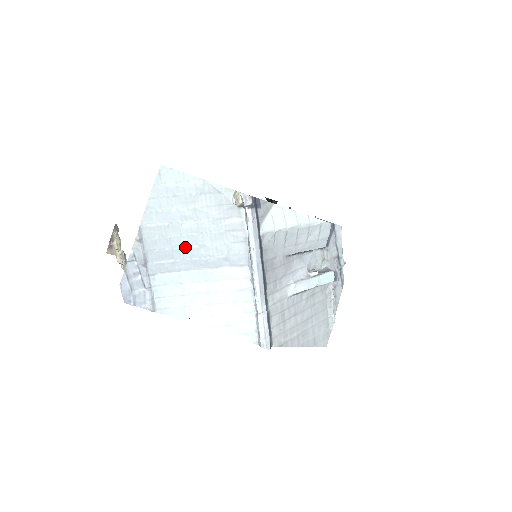
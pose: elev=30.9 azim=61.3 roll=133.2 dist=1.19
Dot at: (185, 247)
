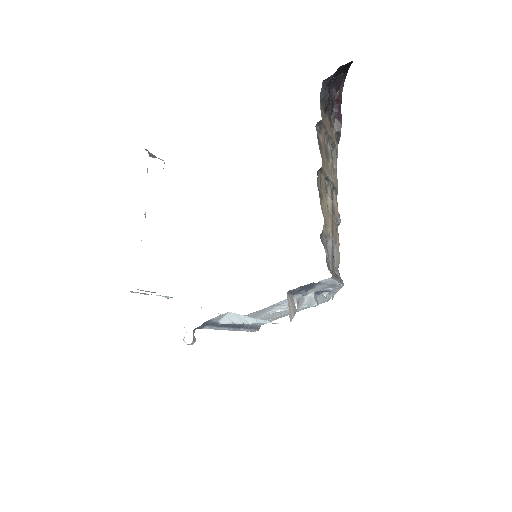
Dot at: occluded
